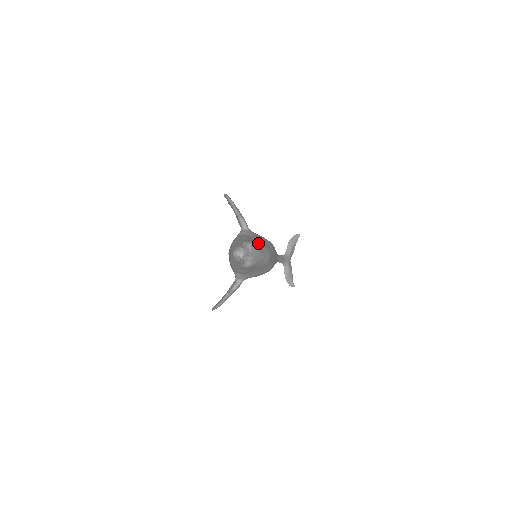
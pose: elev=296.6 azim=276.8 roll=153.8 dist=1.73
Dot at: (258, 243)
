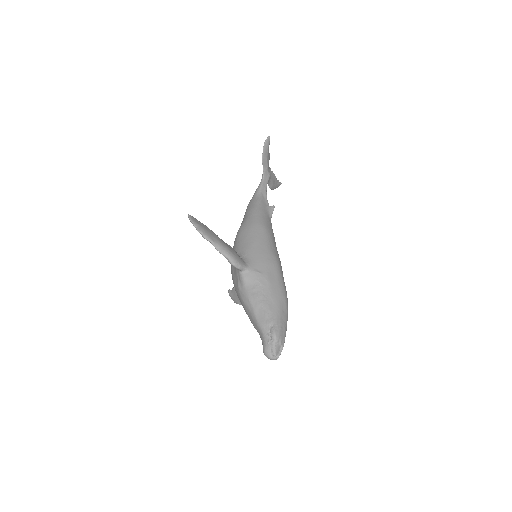
Dot at: (276, 310)
